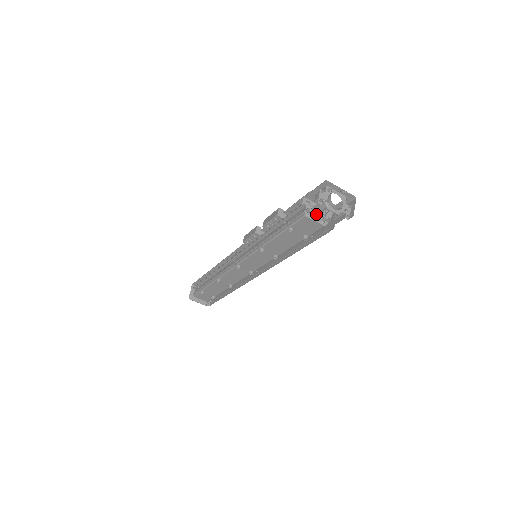
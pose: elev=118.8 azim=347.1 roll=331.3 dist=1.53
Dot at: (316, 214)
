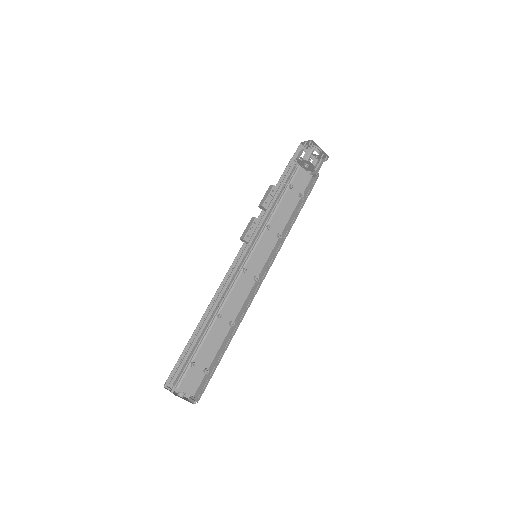
Dot at: (308, 159)
